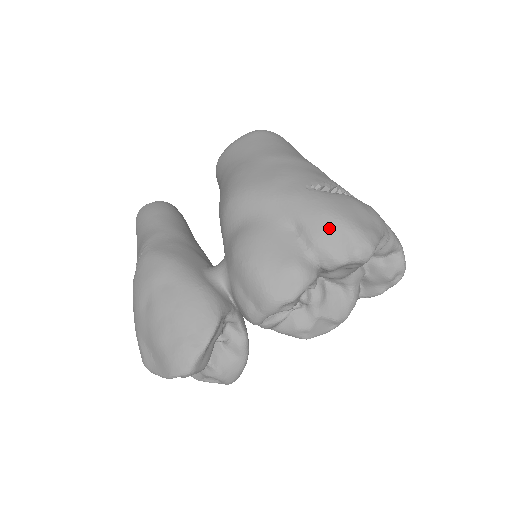
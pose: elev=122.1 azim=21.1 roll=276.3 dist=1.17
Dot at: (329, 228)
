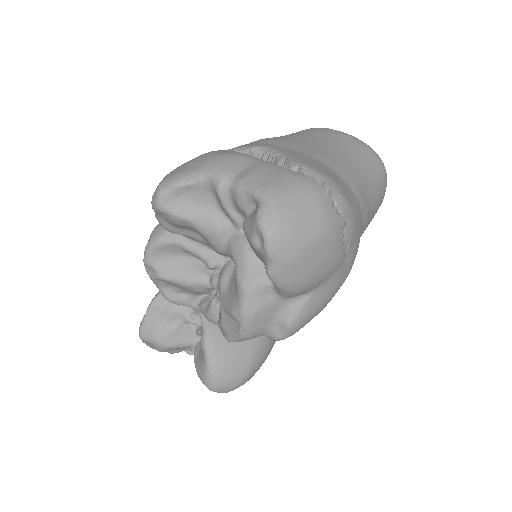
Dot at: occluded
